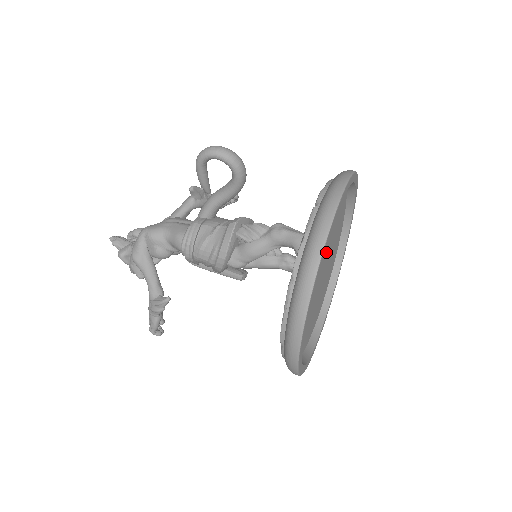
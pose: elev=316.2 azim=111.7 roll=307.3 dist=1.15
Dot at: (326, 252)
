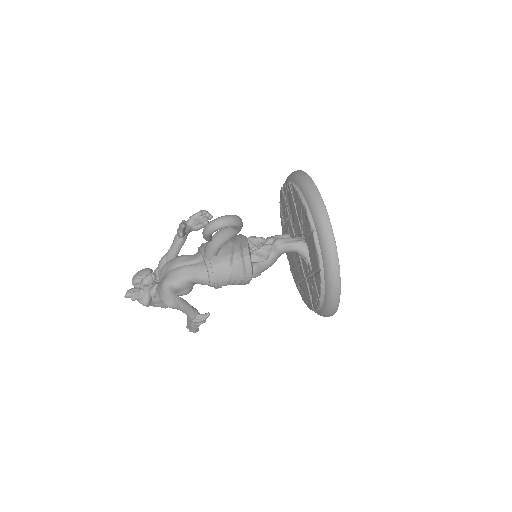
Dot at: occluded
